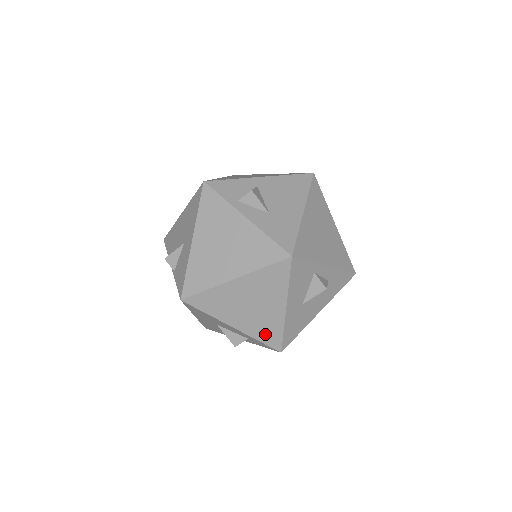
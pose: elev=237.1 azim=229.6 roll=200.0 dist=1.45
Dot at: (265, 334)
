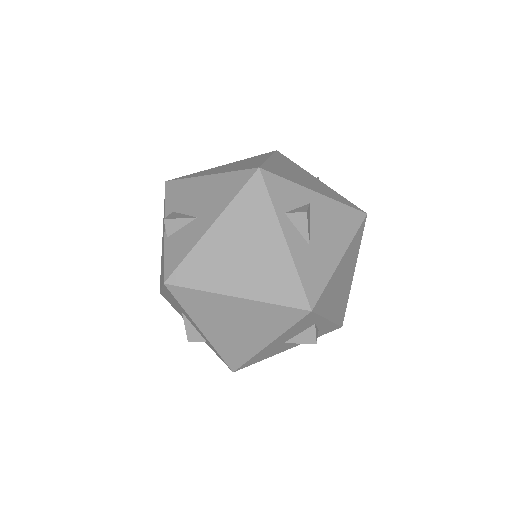
Dot at: (230, 352)
